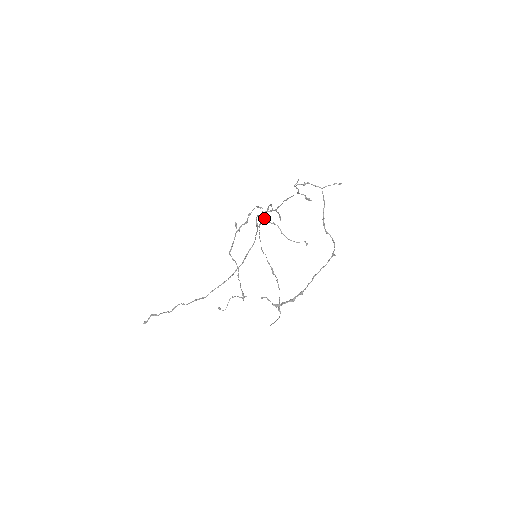
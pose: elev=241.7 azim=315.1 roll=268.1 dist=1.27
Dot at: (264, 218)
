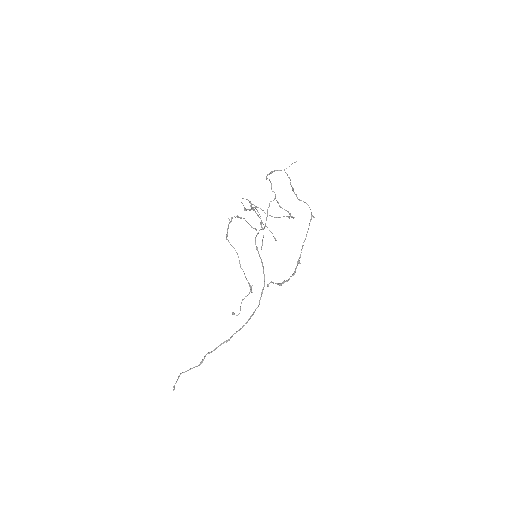
Dot at: (250, 209)
